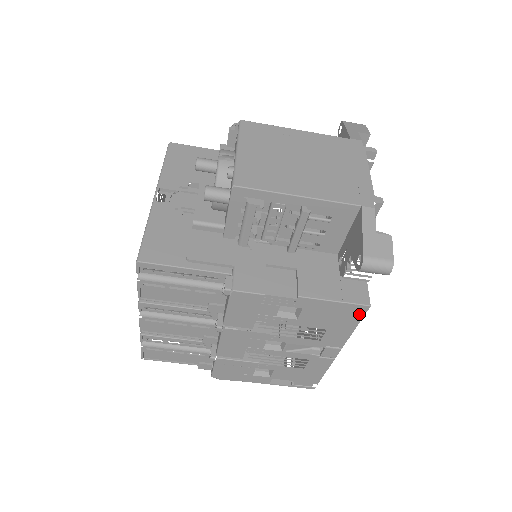
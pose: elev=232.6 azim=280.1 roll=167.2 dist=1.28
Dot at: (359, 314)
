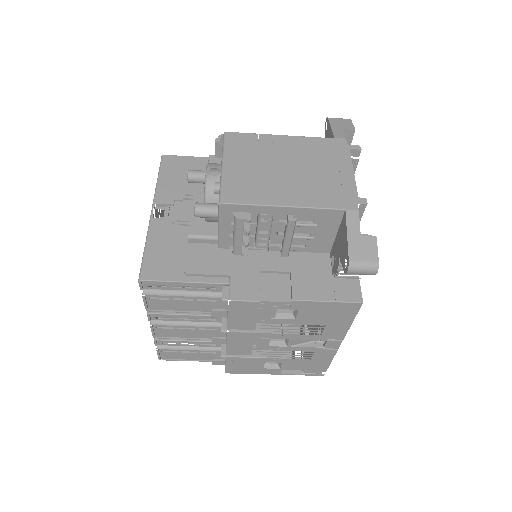
Dot at: (353, 310)
